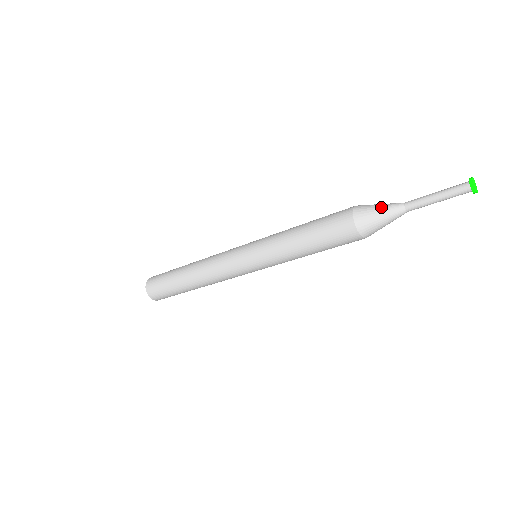
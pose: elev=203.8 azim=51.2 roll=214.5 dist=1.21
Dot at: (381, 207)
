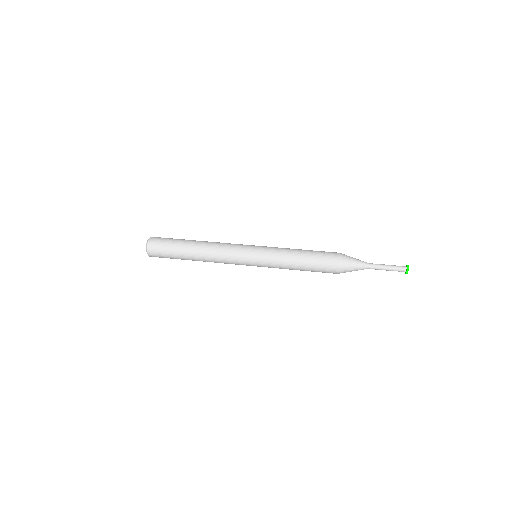
Dot at: (356, 261)
